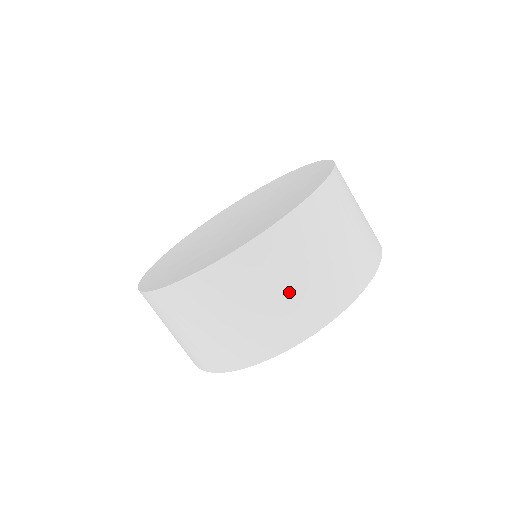
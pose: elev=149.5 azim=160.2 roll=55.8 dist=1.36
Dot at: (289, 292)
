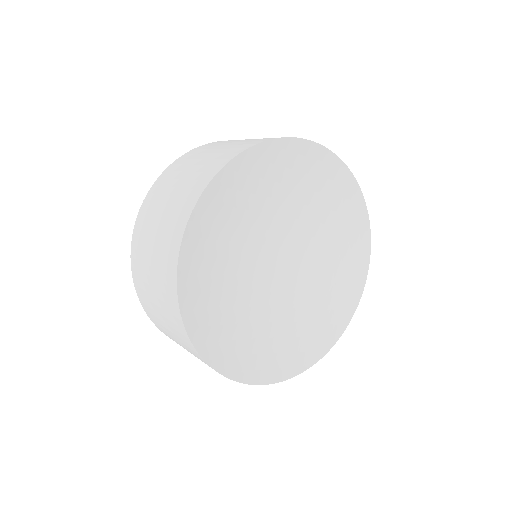
Dot at: (191, 172)
